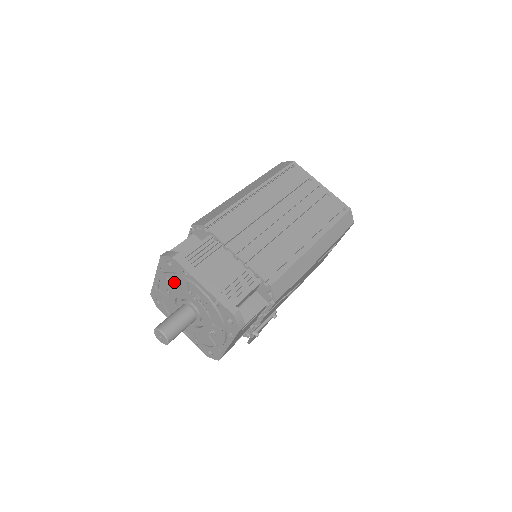
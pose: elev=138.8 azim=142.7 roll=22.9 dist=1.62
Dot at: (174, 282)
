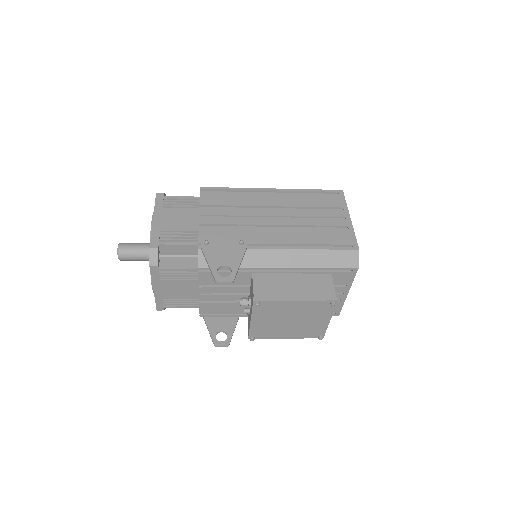
Dot at: occluded
